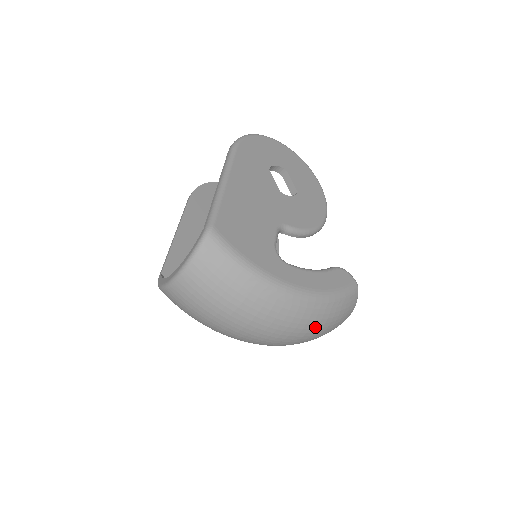
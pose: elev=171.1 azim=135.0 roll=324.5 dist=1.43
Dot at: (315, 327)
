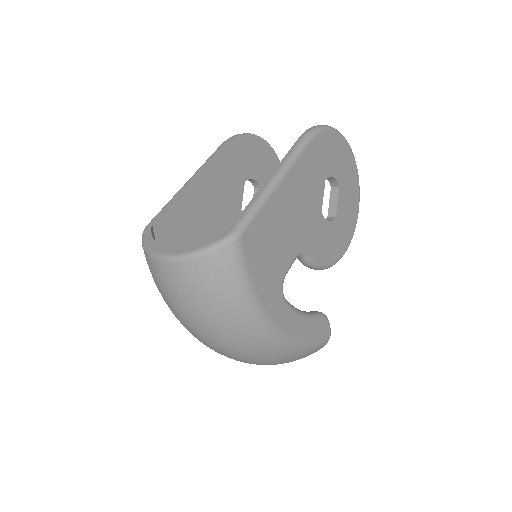
Dot at: (269, 363)
